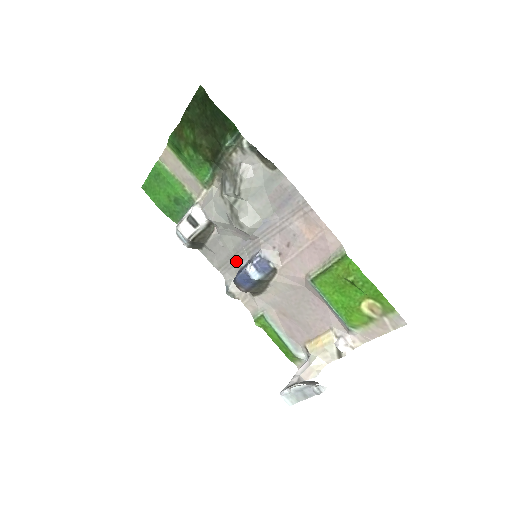
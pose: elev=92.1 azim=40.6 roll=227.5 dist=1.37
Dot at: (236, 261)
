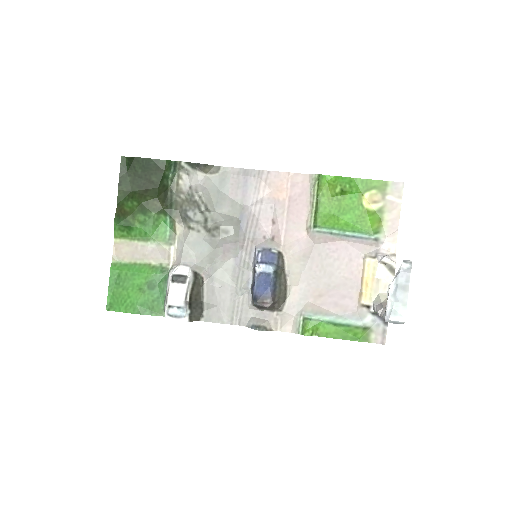
Dot at: (242, 290)
